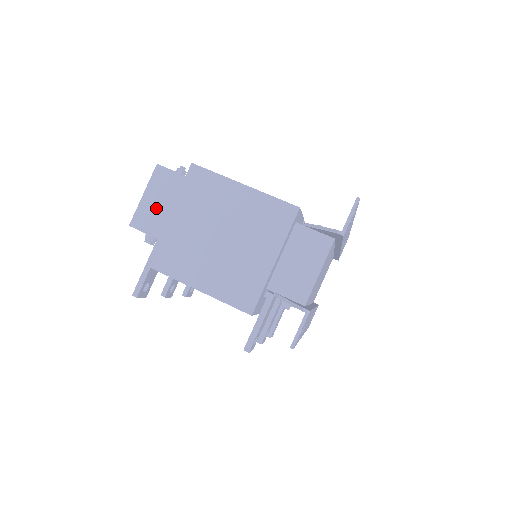
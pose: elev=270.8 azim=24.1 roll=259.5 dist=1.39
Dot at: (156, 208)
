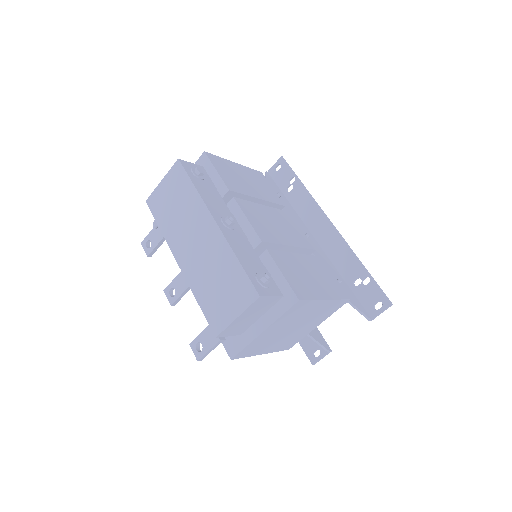
Dot at: (245, 321)
